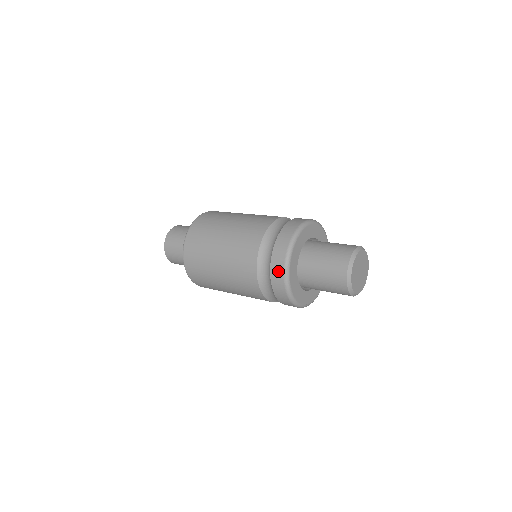
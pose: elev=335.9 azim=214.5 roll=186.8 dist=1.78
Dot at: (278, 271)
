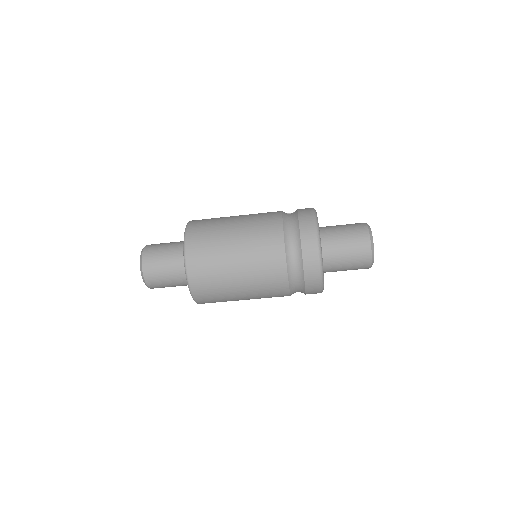
Dot at: (314, 282)
